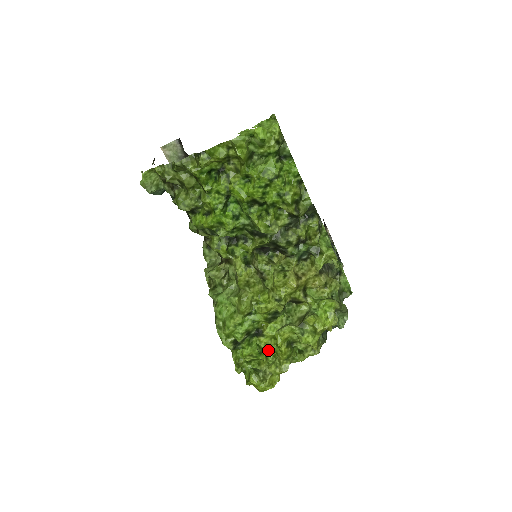
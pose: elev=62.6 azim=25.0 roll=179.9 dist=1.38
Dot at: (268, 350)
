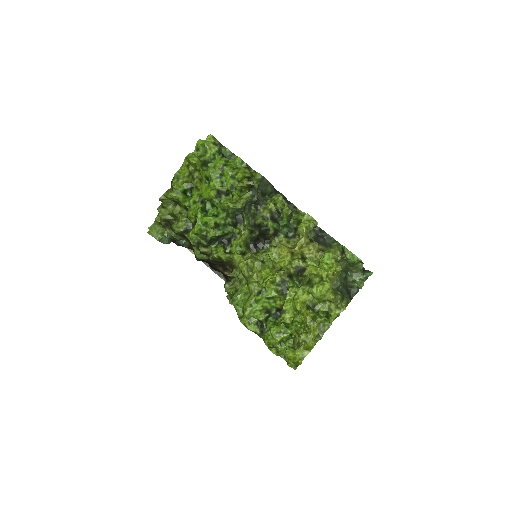
Dot at: (297, 327)
